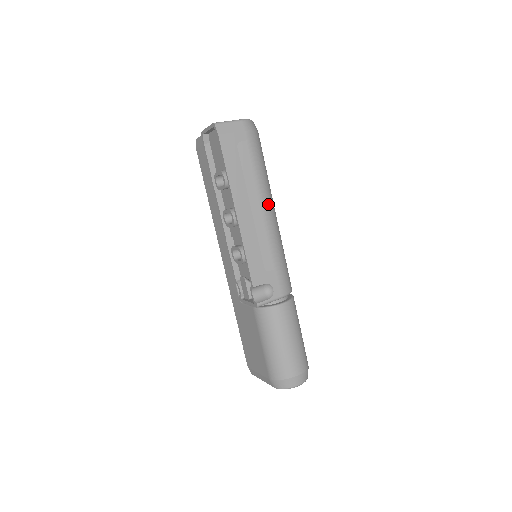
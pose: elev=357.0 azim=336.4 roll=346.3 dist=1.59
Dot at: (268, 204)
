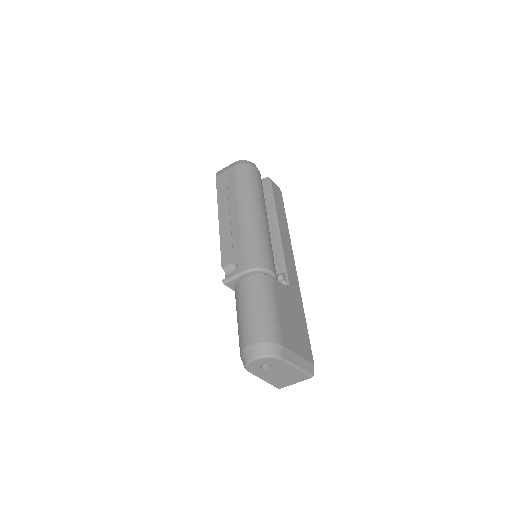
Dot at: (244, 205)
